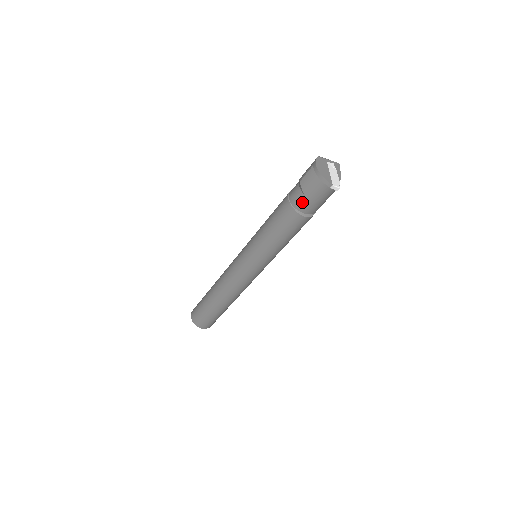
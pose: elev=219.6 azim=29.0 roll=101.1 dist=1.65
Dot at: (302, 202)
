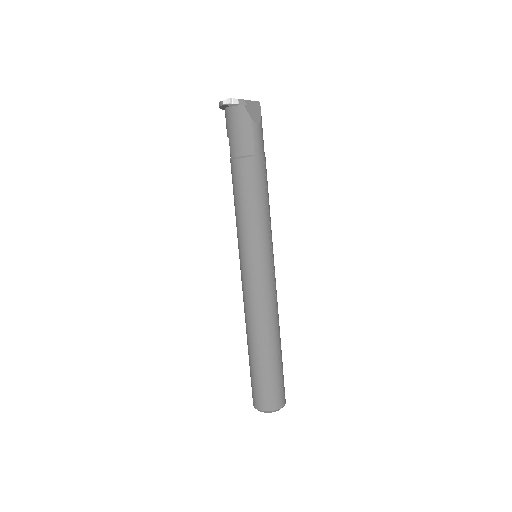
Dot at: (231, 146)
